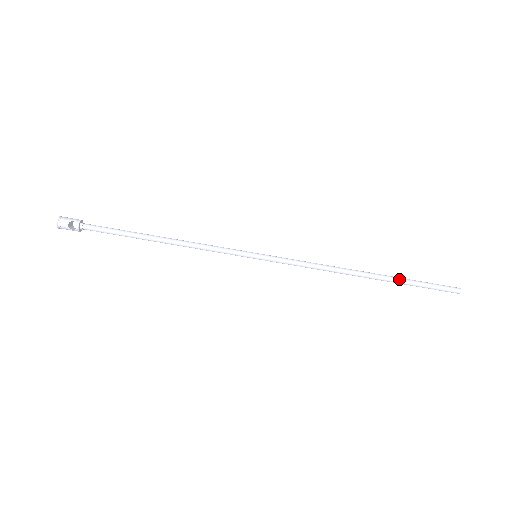
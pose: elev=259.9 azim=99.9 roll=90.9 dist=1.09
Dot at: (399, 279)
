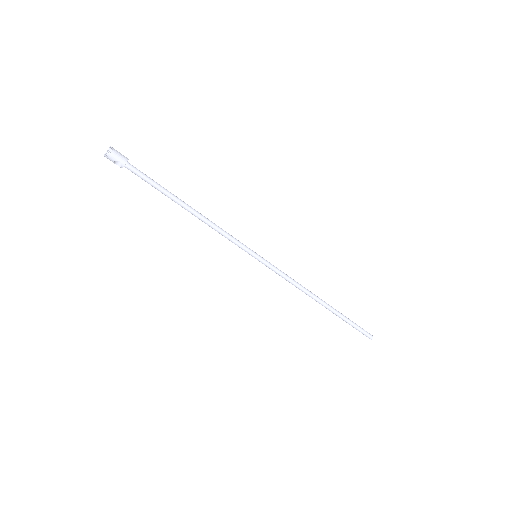
Dot at: (341, 316)
